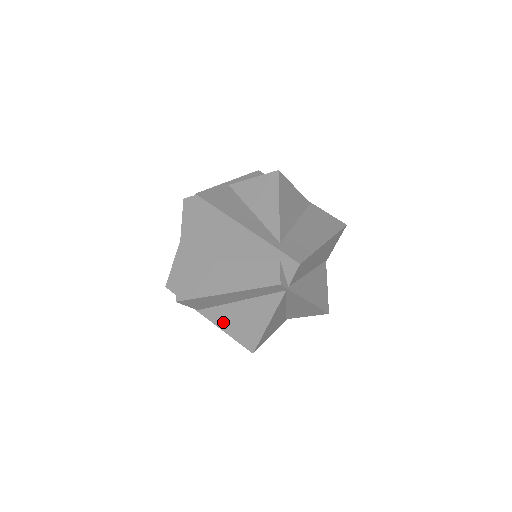
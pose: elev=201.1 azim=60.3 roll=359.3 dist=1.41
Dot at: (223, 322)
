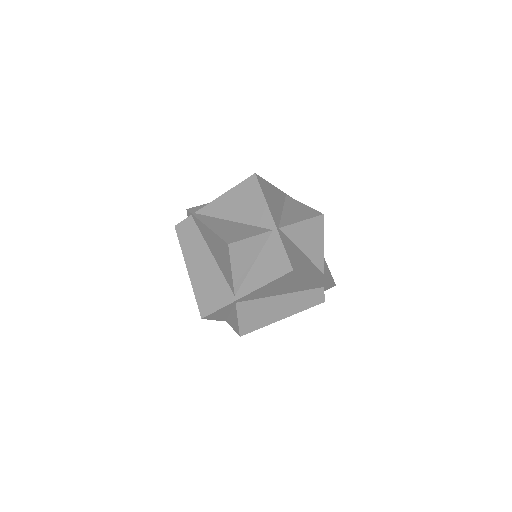
Dot at: occluded
